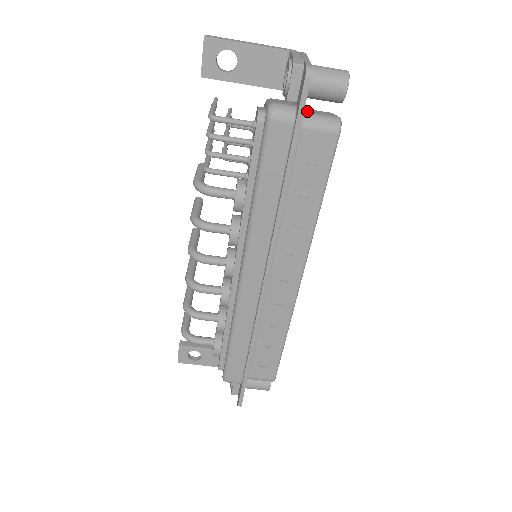
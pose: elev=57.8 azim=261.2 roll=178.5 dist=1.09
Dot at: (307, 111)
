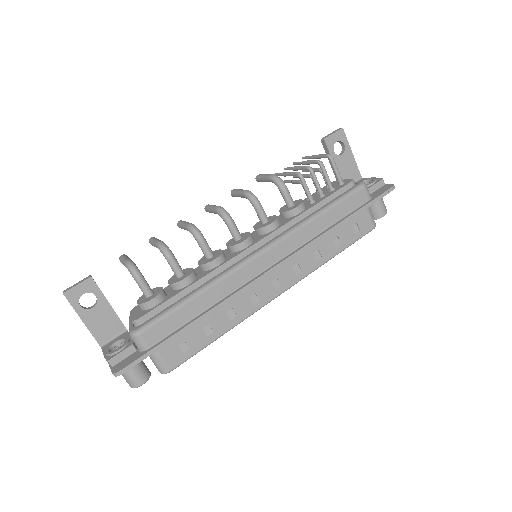
Dot at: occluded
